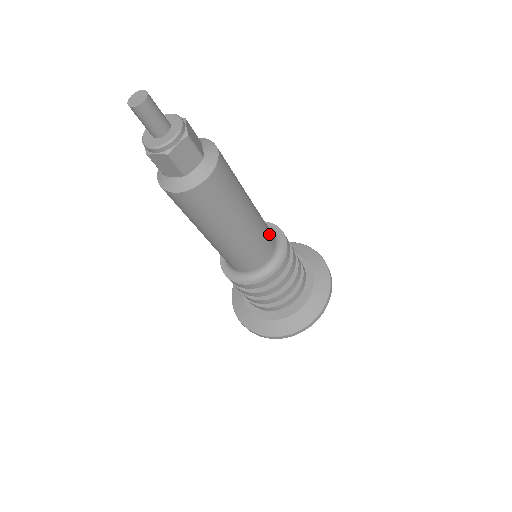
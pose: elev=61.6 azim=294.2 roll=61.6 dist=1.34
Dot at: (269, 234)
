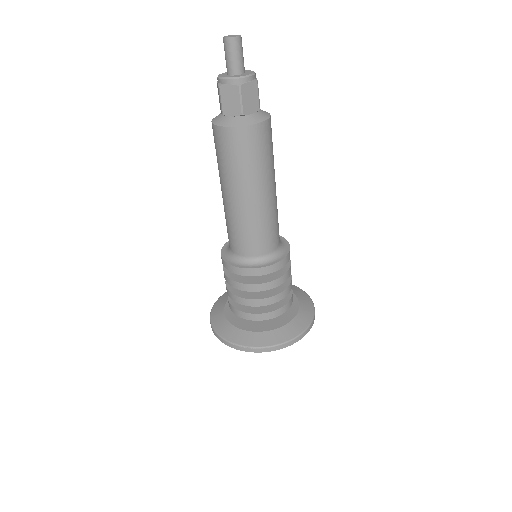
Dot at: (278, 227)
